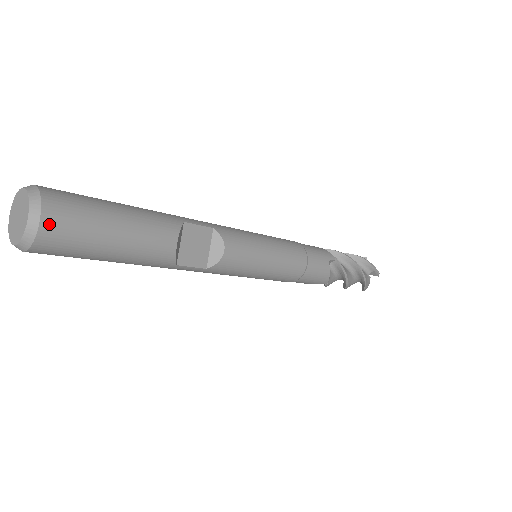
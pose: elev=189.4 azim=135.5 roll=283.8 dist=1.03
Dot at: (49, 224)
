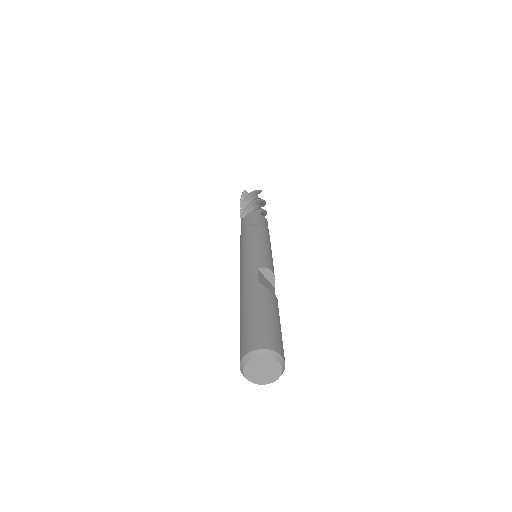
Dot at: (281, 352)
